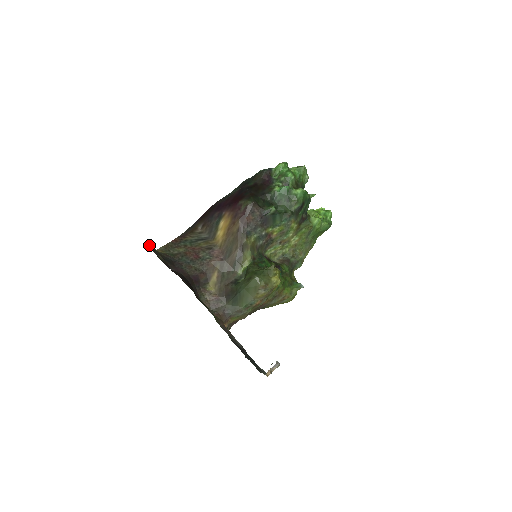
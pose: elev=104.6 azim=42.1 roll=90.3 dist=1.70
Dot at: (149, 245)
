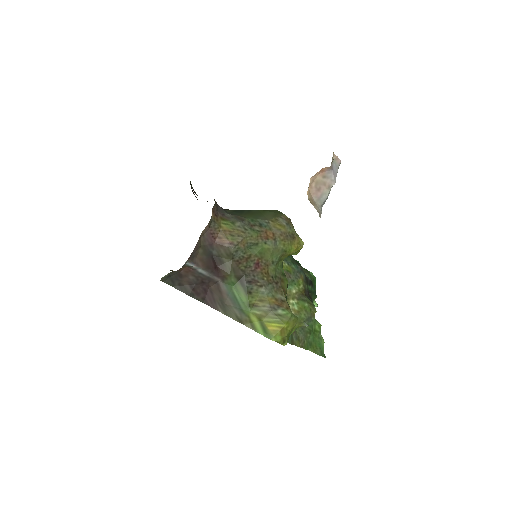
Dot at: occluded
